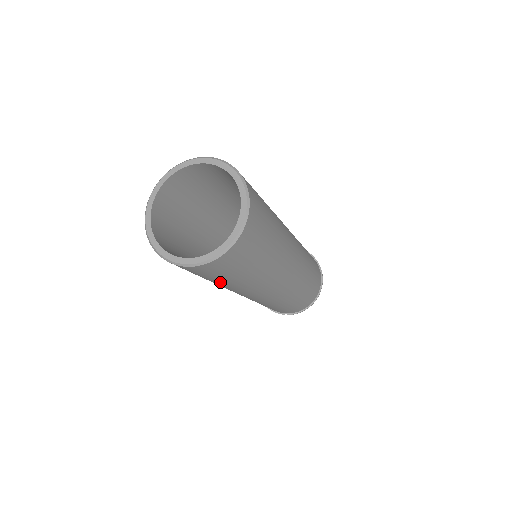
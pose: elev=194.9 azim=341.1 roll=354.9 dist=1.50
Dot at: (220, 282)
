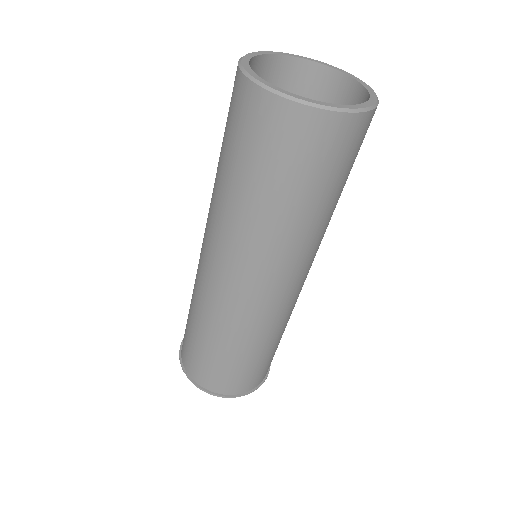
Dot at: (231, 176)
